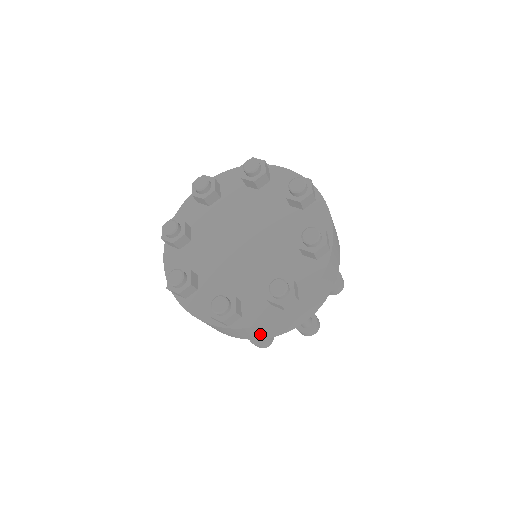
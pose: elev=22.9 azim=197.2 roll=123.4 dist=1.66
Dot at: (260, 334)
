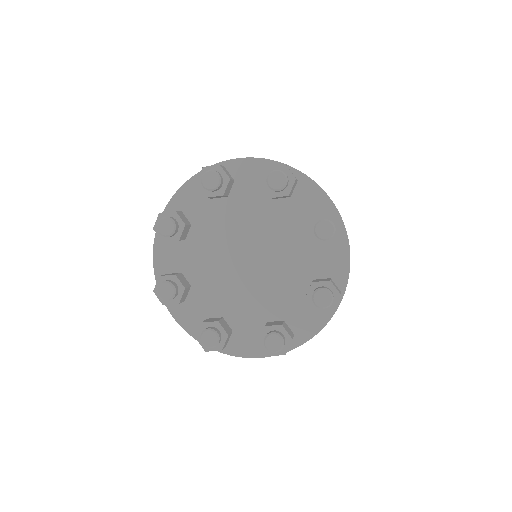
Dot at: occluded
